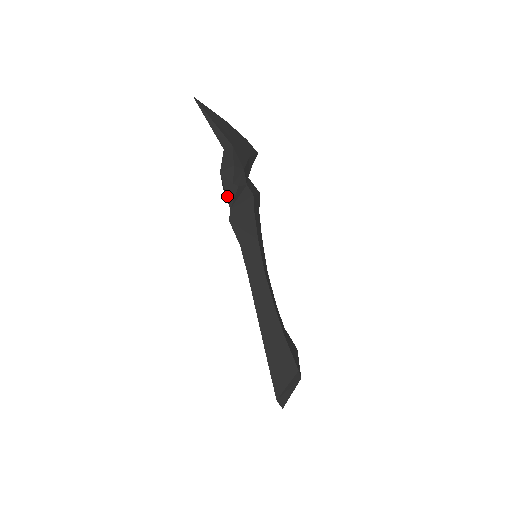
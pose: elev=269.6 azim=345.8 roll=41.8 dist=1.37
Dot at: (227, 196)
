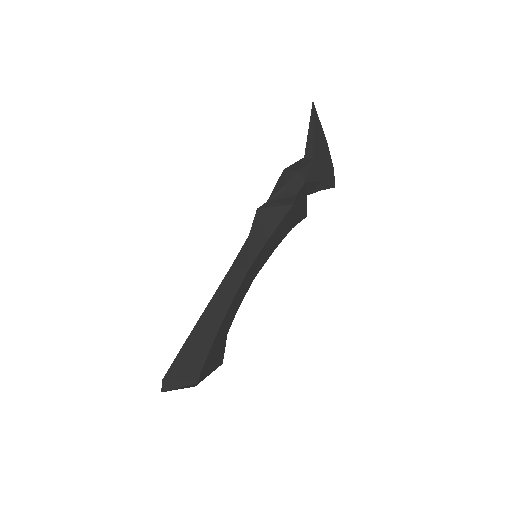
Dot at: (273, 190)
